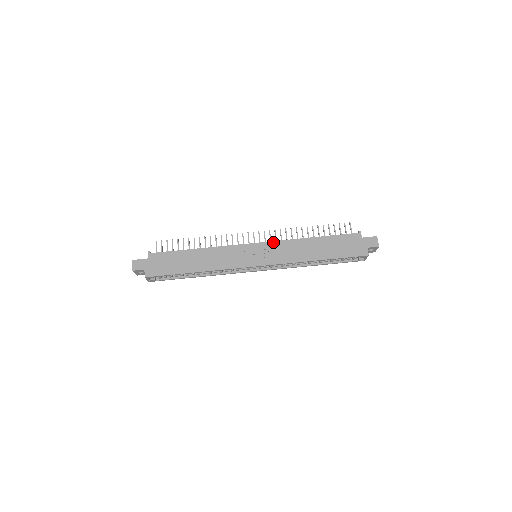
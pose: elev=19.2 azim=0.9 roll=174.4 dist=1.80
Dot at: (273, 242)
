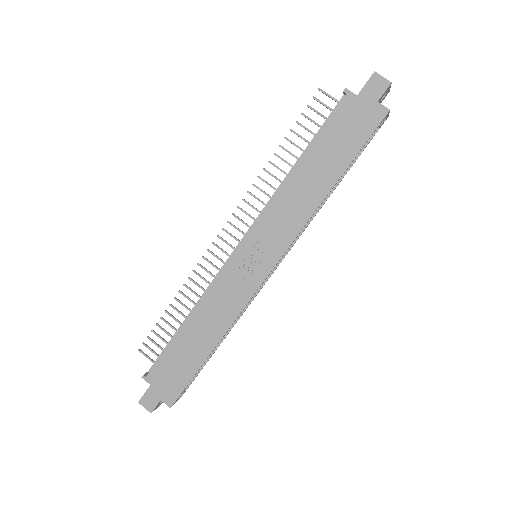
Dot at: (257, 223)
